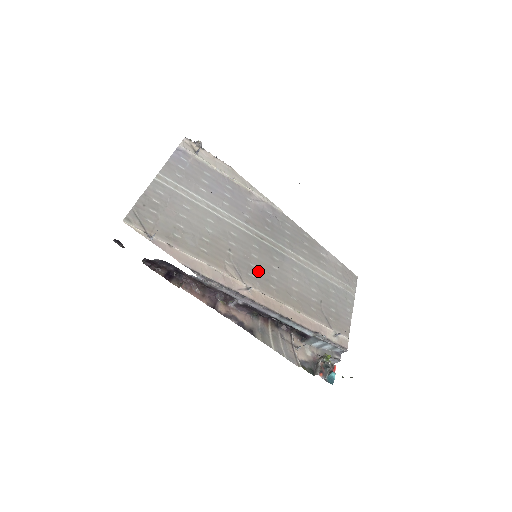
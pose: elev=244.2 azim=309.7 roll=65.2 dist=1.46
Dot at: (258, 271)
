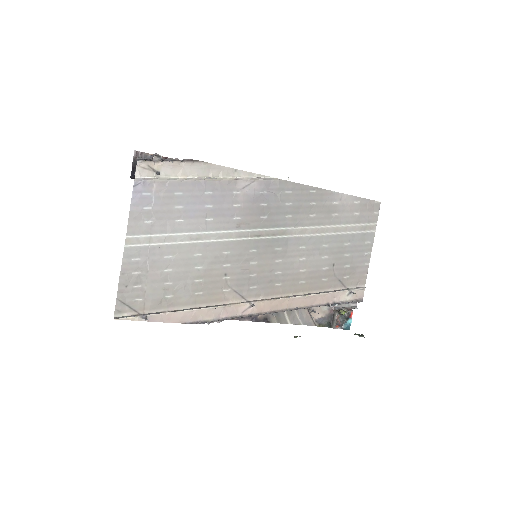
Dot at: (260, 278)
